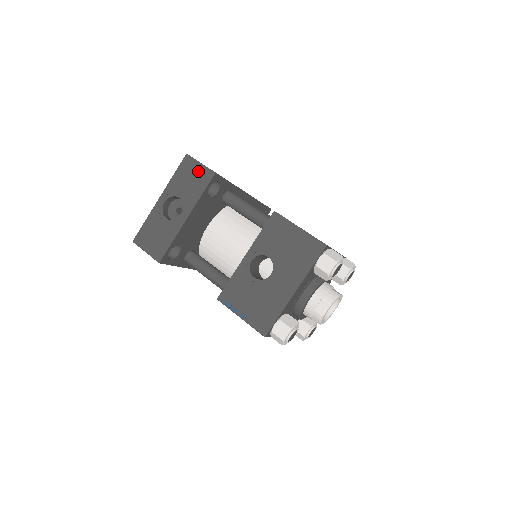
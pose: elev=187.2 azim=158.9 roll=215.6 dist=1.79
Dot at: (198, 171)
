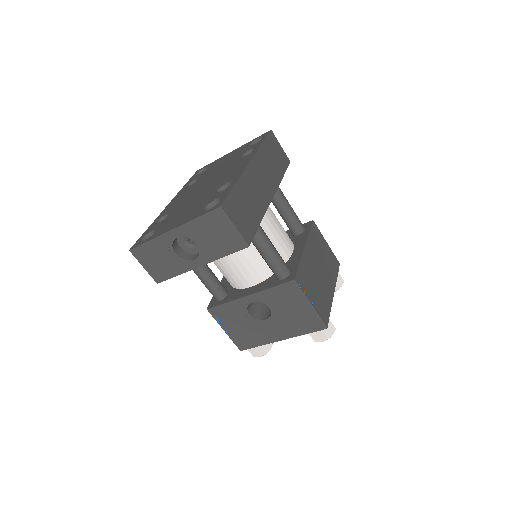
Dot at: (228, 233)
